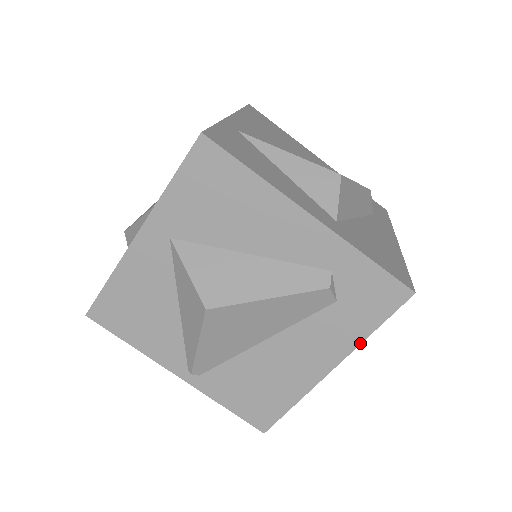
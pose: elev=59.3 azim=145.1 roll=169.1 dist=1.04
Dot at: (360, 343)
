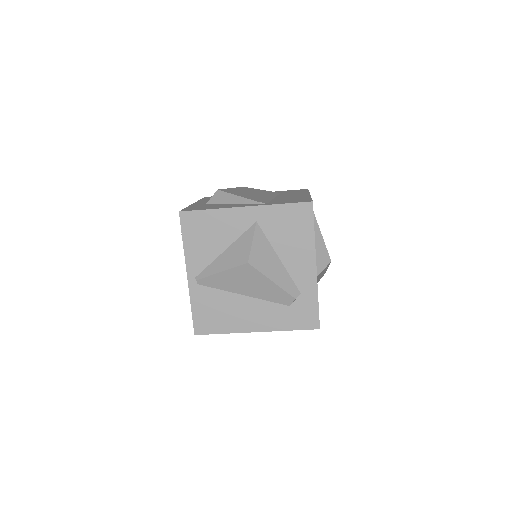
Dot at: (280, 330)
